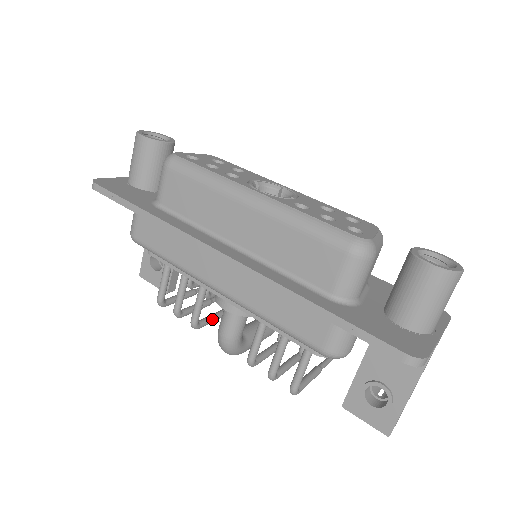
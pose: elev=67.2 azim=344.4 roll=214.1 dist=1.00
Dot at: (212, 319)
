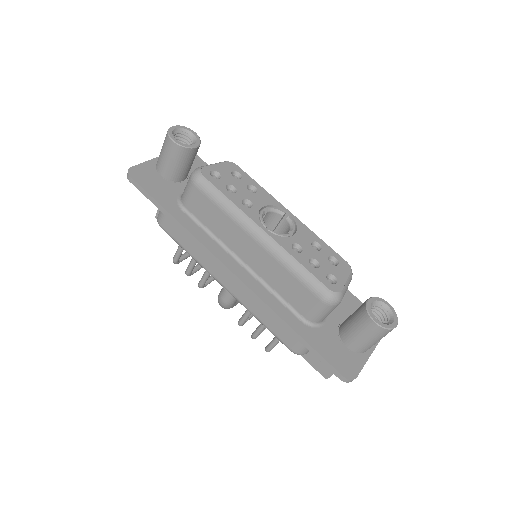
Dot at: occluded
